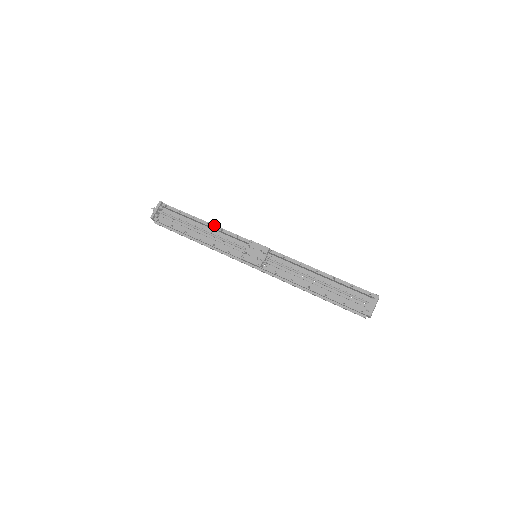
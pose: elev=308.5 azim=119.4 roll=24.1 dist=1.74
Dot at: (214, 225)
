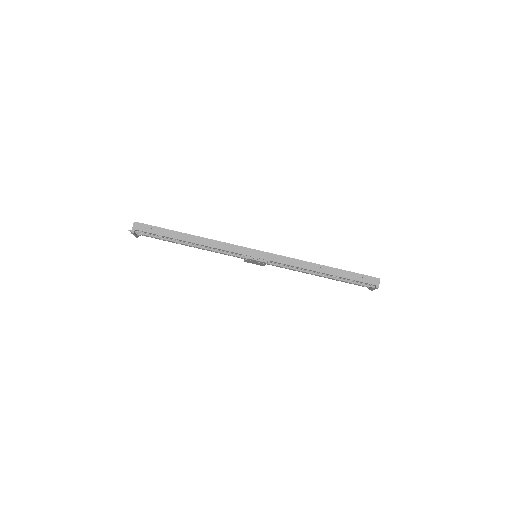
Dot at: (201, 245)
